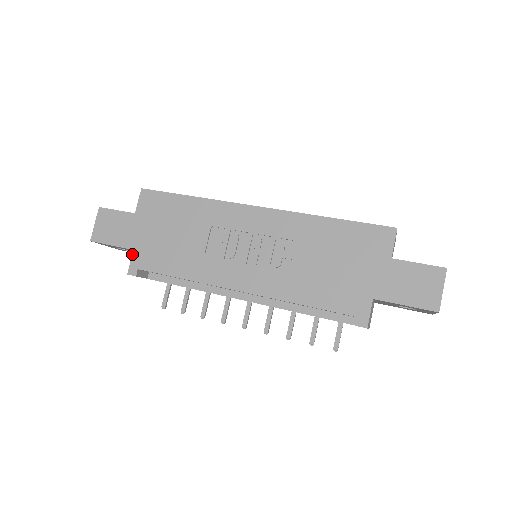
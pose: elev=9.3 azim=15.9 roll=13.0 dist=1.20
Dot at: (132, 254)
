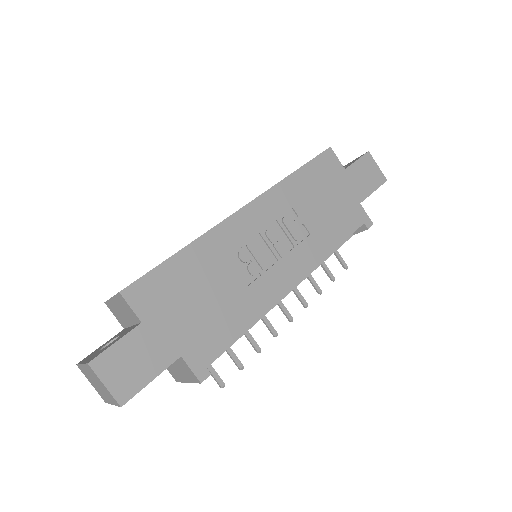
Dot at: (184, 361)
